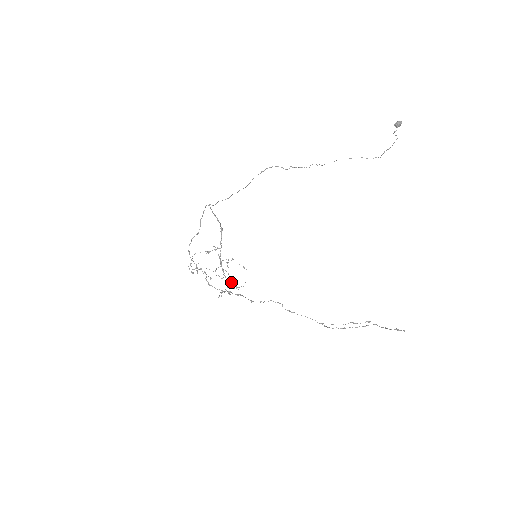
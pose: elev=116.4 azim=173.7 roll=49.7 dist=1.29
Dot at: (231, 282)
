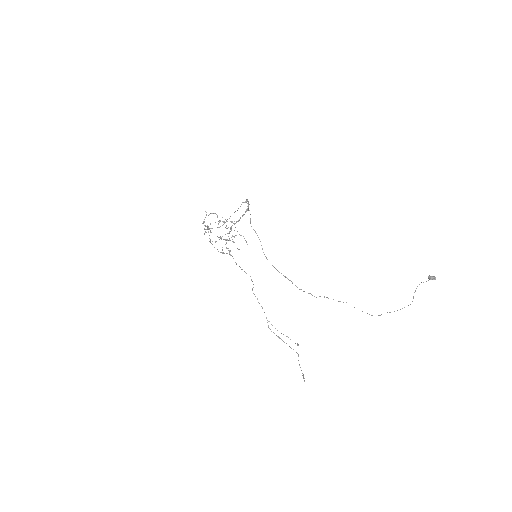
Dot at: (228, 250)
